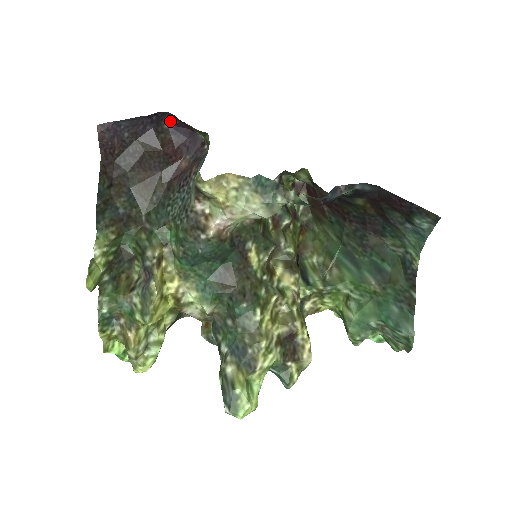
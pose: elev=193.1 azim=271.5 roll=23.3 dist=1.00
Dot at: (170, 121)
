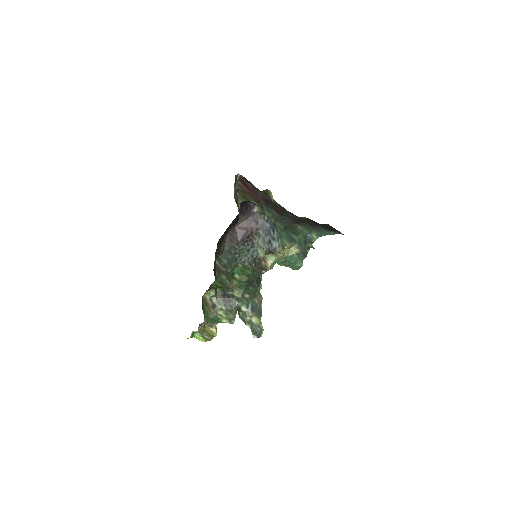
Dot at: (244, 202)
